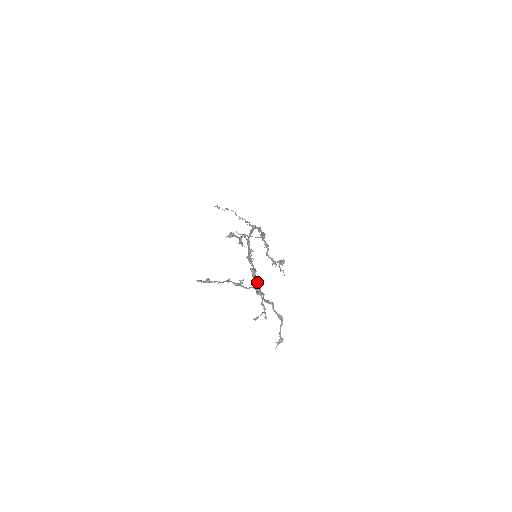
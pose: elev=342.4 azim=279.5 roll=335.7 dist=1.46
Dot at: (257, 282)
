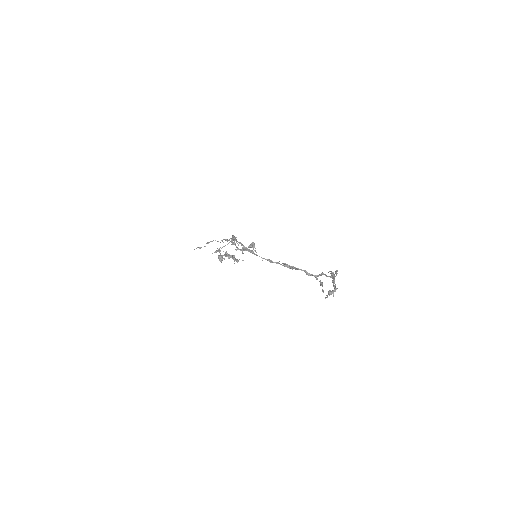
Dot at: (301, 270)
